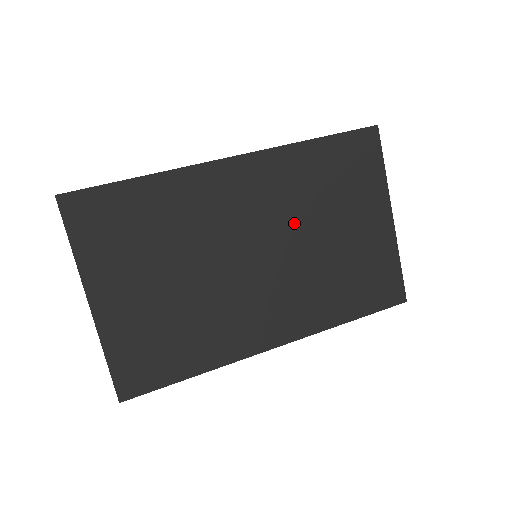
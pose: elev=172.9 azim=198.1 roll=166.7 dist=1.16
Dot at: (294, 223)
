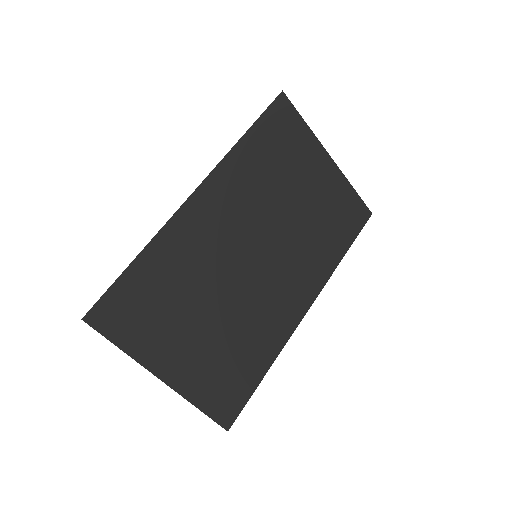
Dot at: (267, 211)
